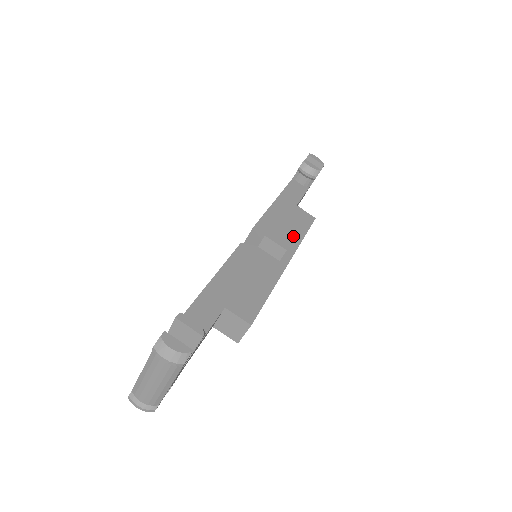
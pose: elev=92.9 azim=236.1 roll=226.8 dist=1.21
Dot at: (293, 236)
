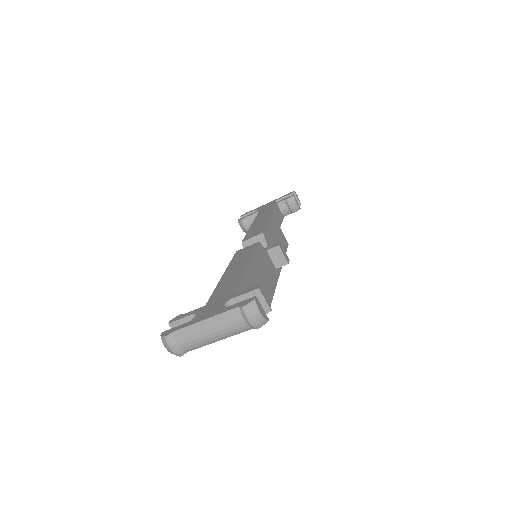
Dot at: occluded
